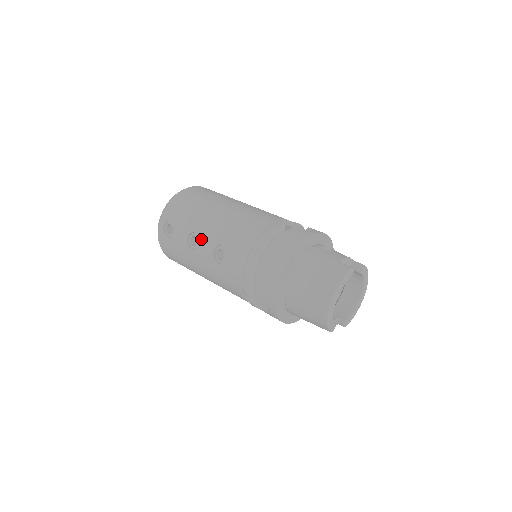
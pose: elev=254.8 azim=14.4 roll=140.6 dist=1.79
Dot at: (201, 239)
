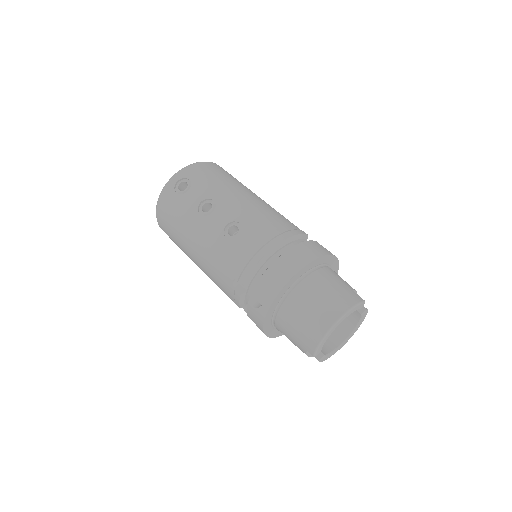
Dot at: (218, 208)
